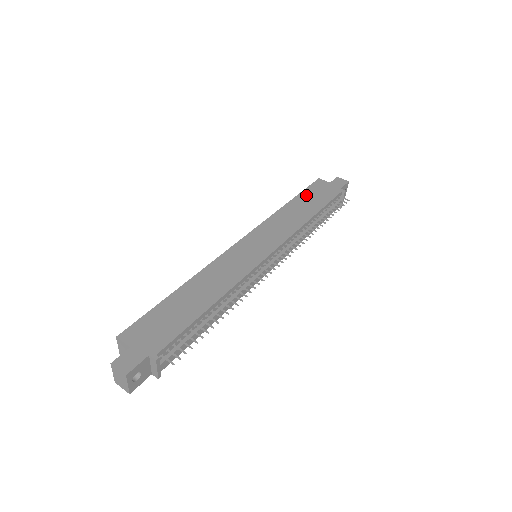
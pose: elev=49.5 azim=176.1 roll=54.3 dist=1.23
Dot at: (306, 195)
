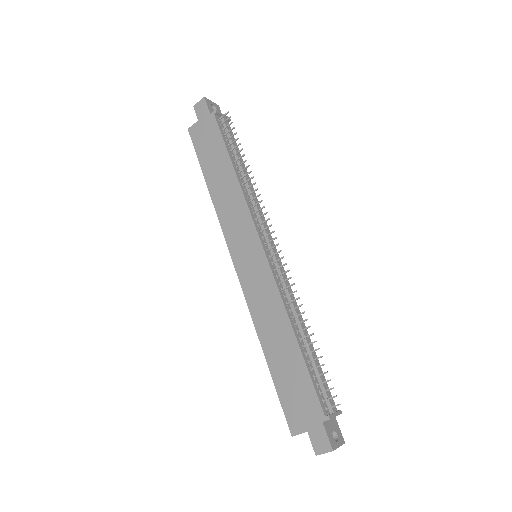
Dot at: (205, 160)
